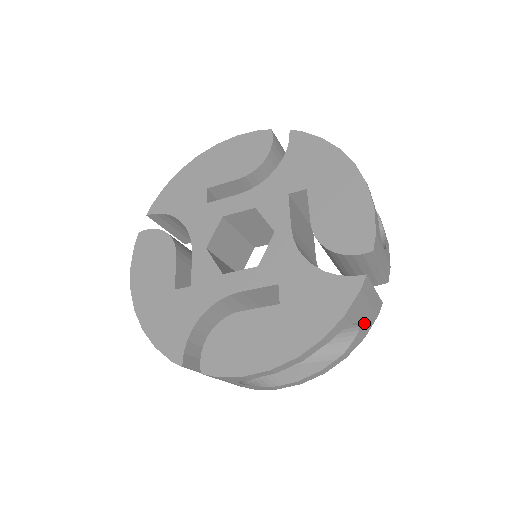
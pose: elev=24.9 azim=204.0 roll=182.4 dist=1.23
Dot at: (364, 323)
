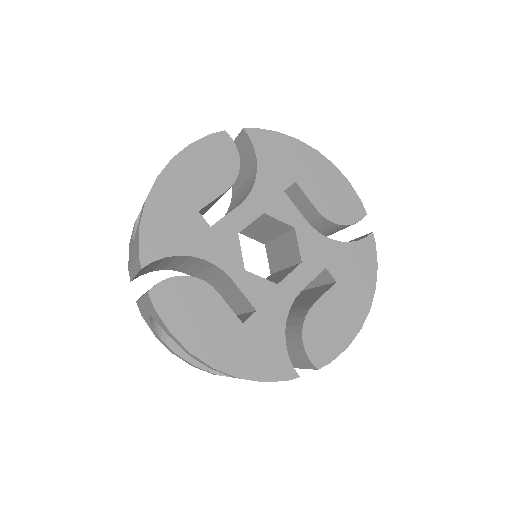
Dot at: occluded
